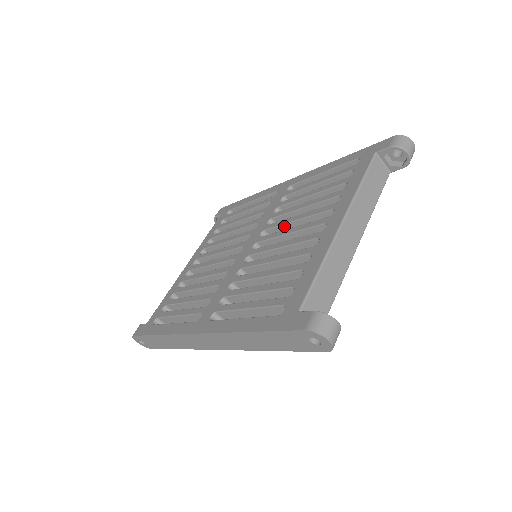
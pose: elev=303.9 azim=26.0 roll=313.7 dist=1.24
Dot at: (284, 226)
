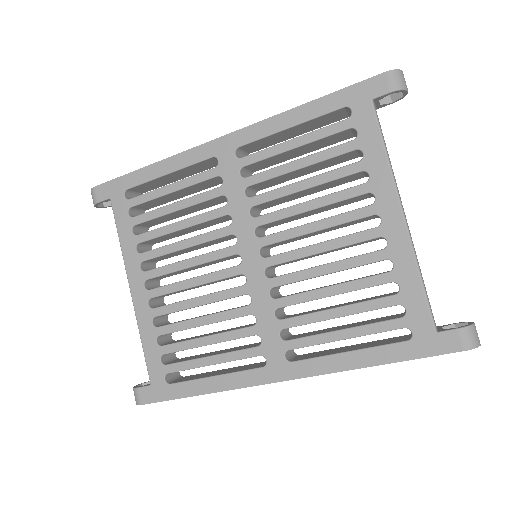
Dot at: (289, 217)
